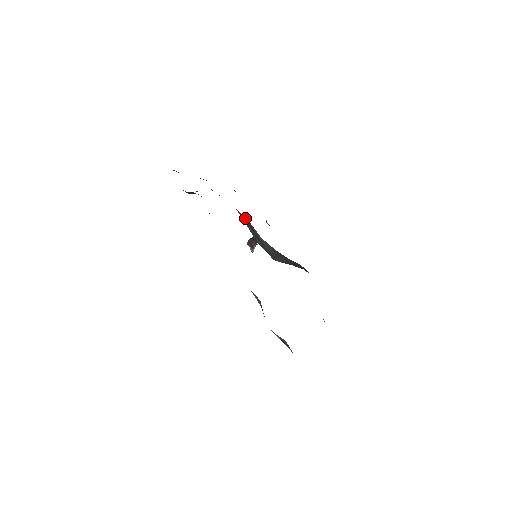
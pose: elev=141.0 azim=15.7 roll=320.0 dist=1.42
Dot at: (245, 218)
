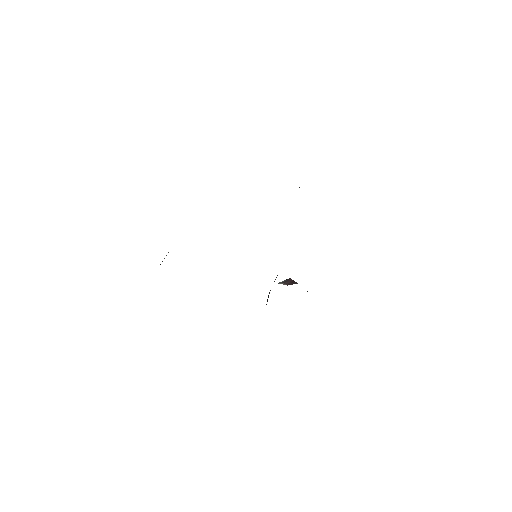
Dot at: occluded
